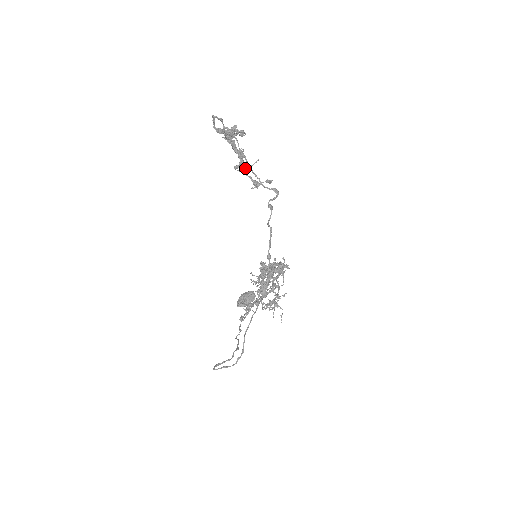
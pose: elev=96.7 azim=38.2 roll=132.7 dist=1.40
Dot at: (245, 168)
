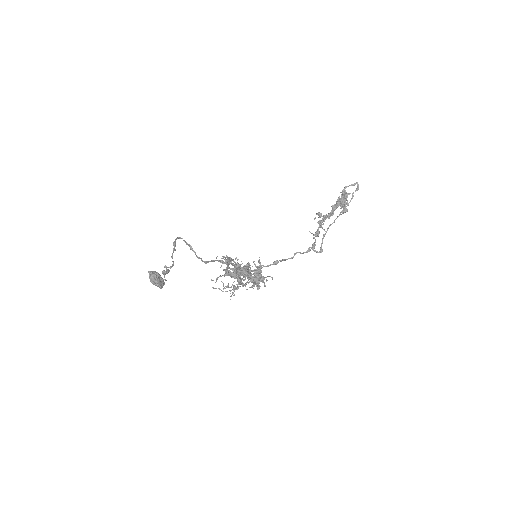
Dot at: (323, 221)
